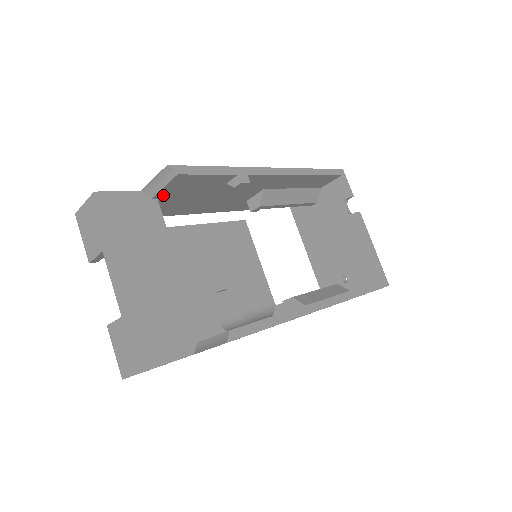
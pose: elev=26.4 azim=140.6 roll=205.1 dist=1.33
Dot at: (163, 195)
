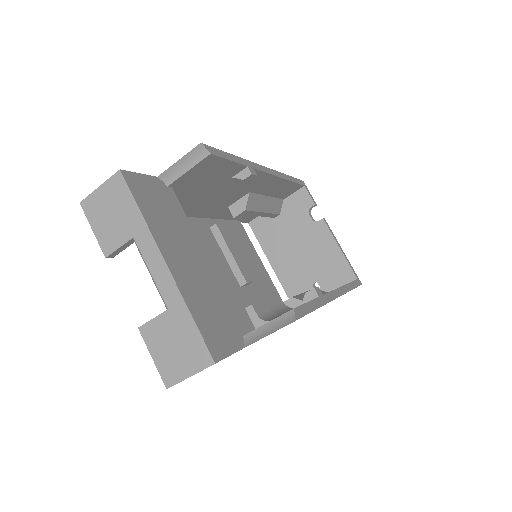
Dot at: (179, 183)
